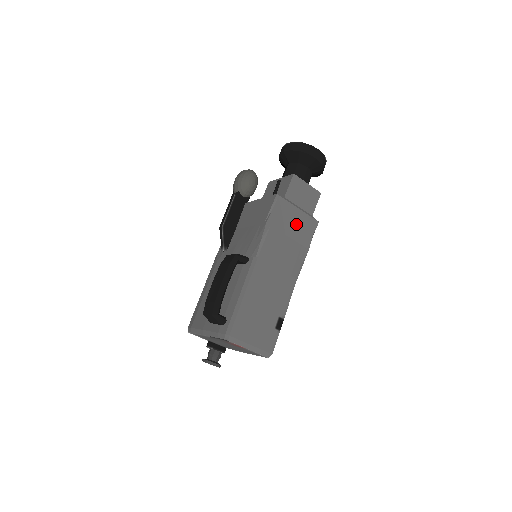
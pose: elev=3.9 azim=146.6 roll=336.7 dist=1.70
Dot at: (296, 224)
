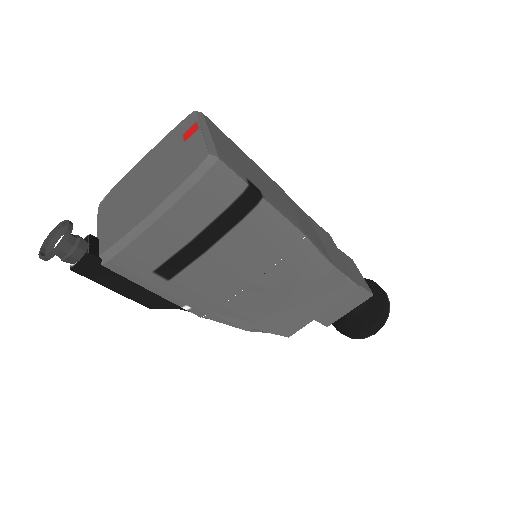
Dot at: (334, 253)
